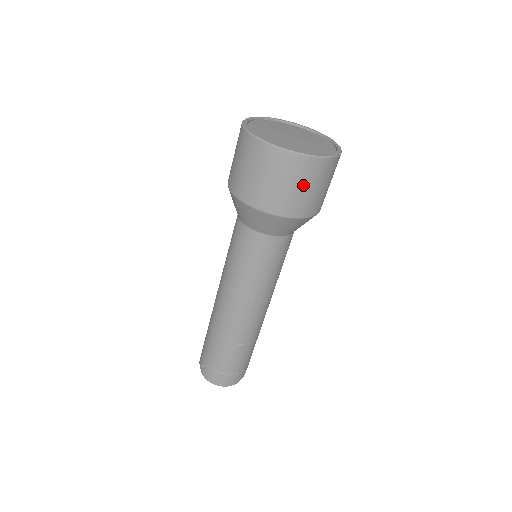
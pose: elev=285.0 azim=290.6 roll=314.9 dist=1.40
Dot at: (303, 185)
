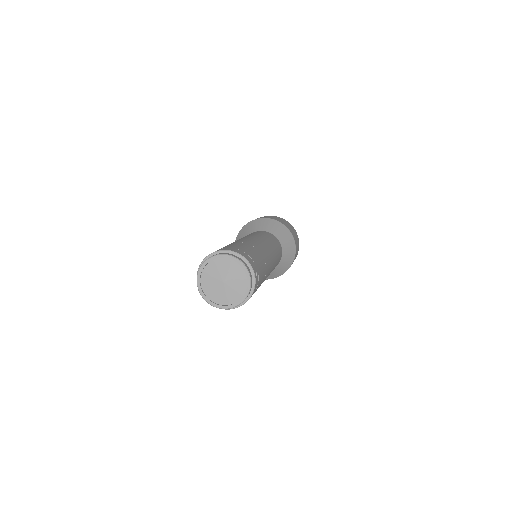
Dot at: (285, 222)
